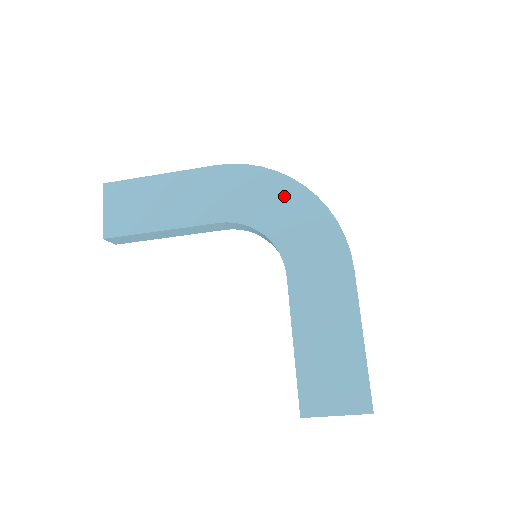
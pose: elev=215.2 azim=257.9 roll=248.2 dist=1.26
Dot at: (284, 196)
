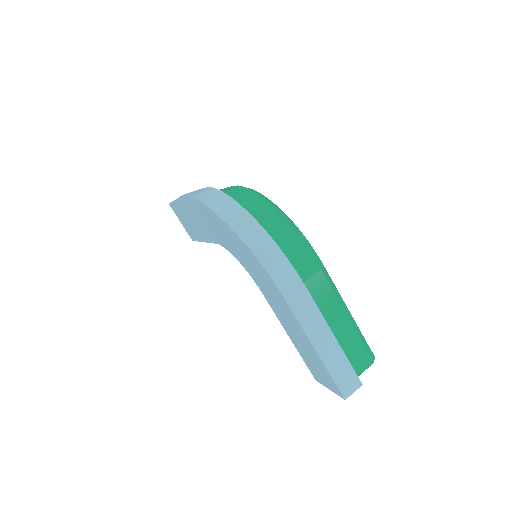
Dot at: (226, 231)
